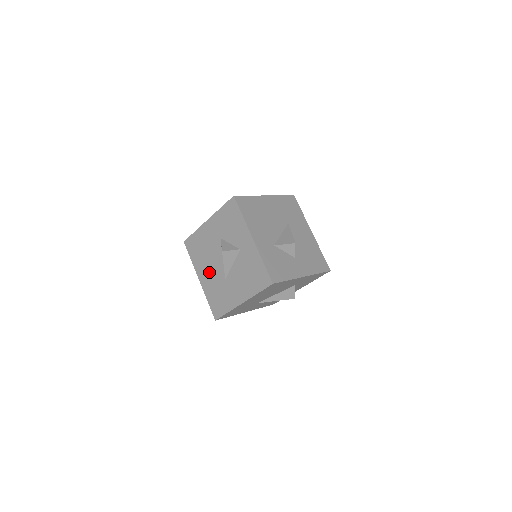
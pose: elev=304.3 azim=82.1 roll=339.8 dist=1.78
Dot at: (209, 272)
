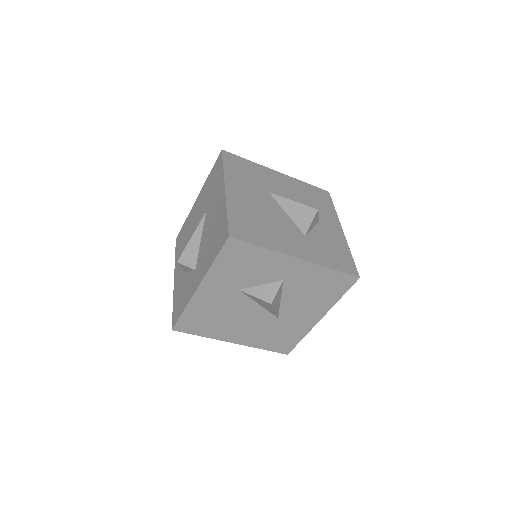
Dot at: (245, 328)
